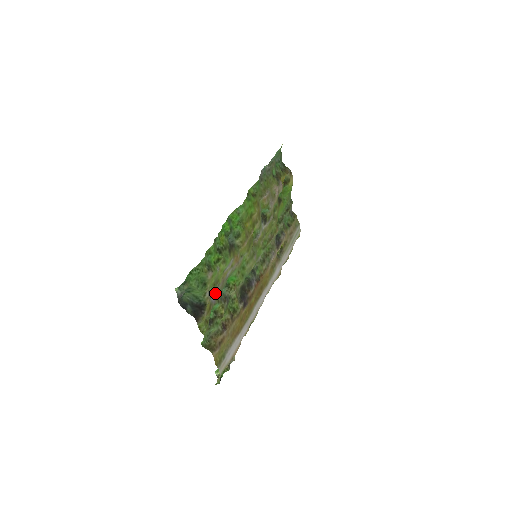
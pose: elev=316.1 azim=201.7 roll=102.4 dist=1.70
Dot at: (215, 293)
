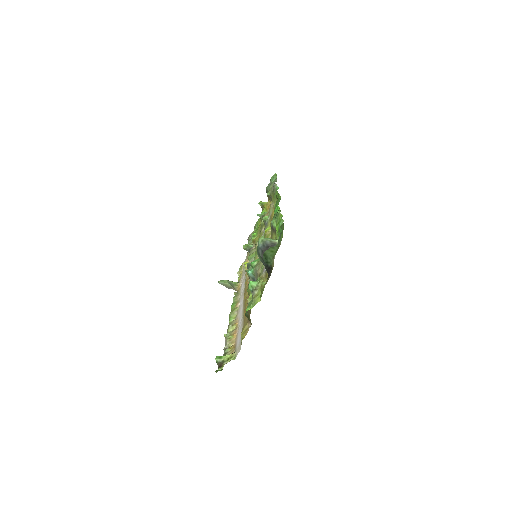
Dot at: occluded
